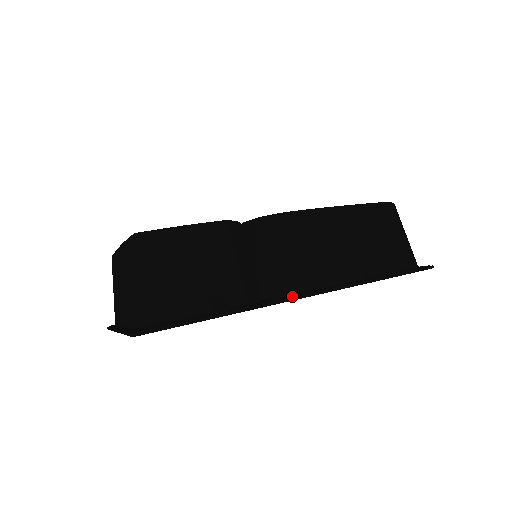
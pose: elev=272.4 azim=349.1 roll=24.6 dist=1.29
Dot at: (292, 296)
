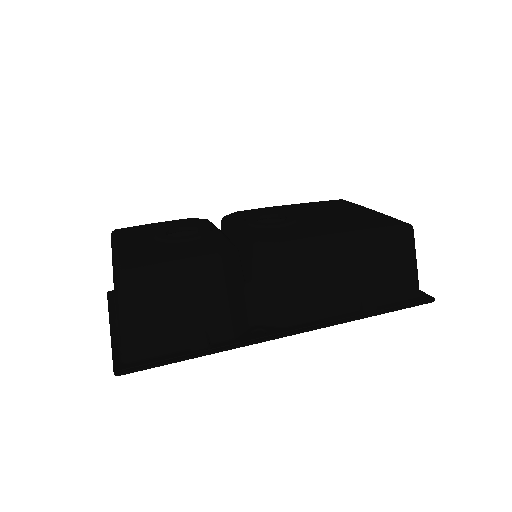
Dot at: (277, 333)
